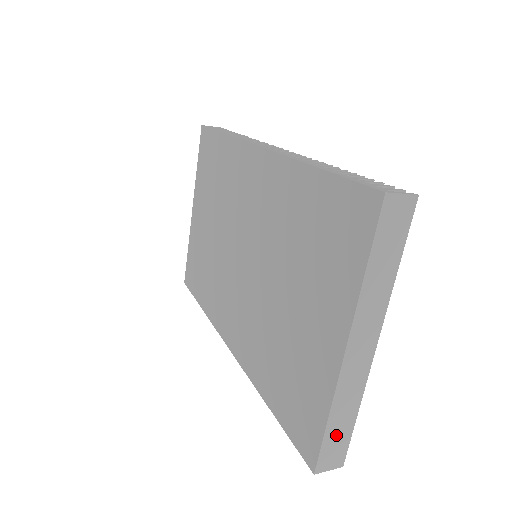
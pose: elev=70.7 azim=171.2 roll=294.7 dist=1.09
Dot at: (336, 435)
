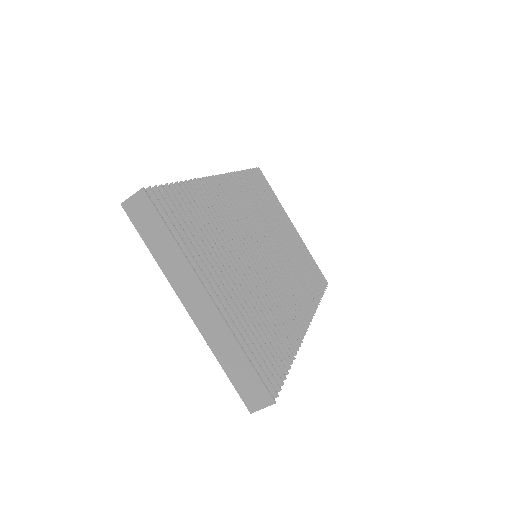
Dot at: (241, 377)
